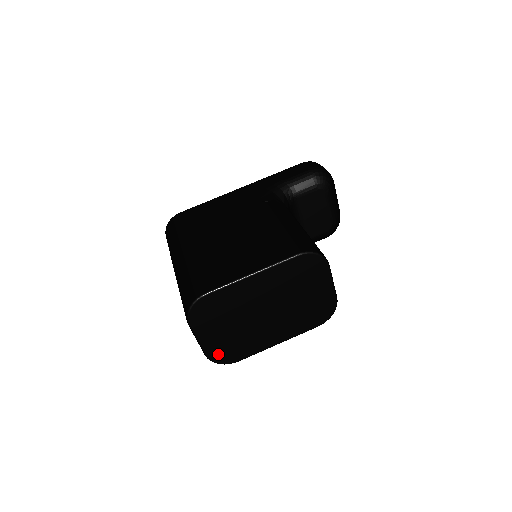
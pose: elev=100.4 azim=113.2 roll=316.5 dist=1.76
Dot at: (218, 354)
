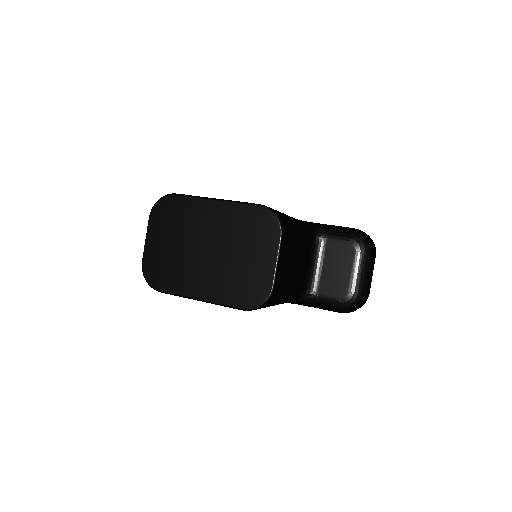
Dot at: (151, 267)
